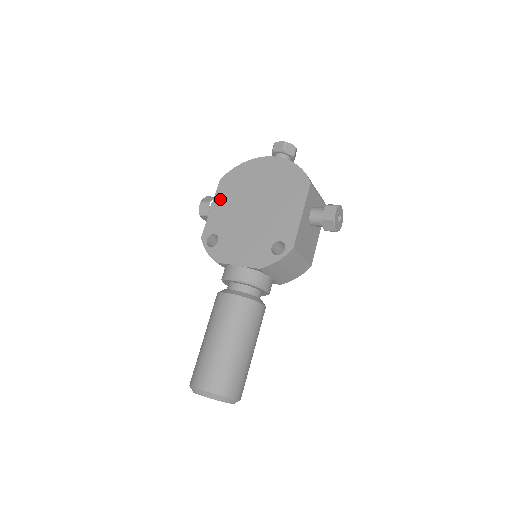
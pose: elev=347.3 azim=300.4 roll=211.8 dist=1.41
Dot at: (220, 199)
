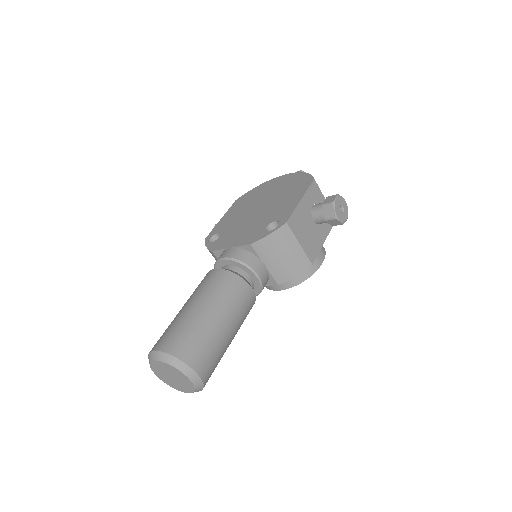
Dot at: (231, 211)
